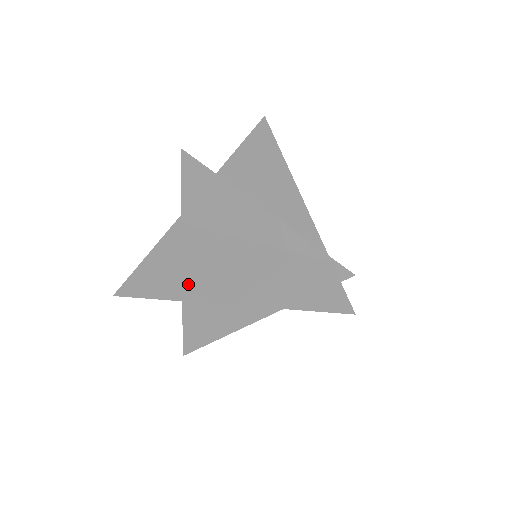
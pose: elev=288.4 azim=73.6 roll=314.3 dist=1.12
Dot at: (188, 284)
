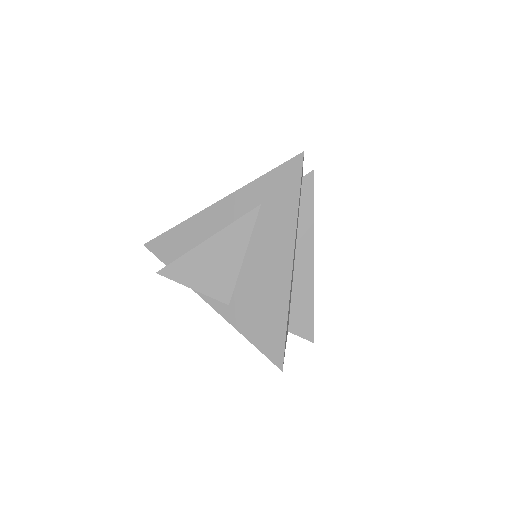
Dot at: occluded
